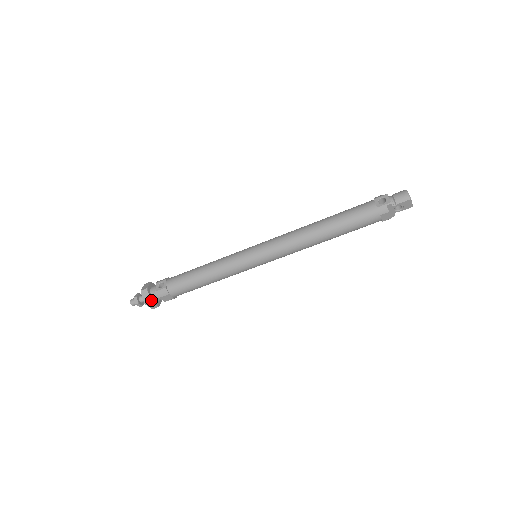
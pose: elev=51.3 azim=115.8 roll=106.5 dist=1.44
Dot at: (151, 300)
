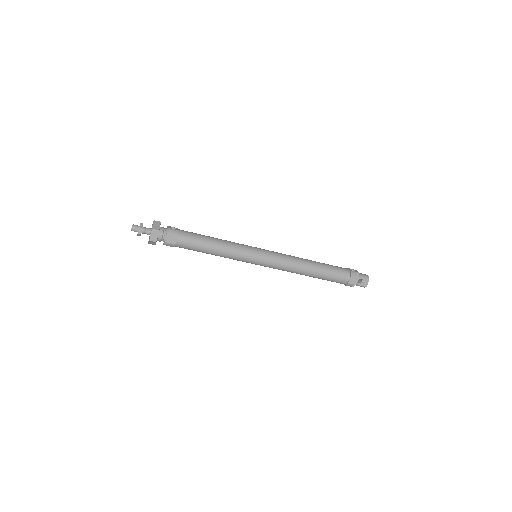
Dot at: (159, 230)
